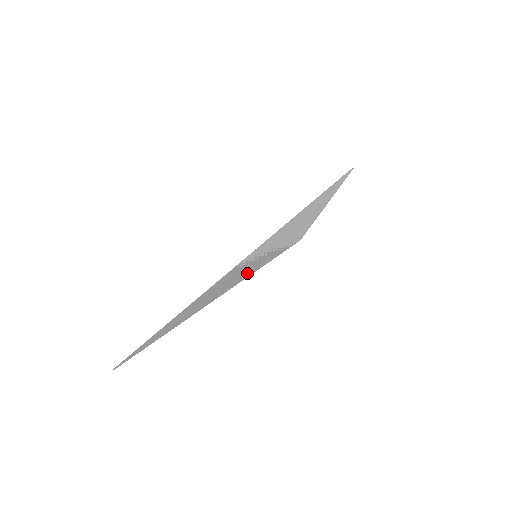
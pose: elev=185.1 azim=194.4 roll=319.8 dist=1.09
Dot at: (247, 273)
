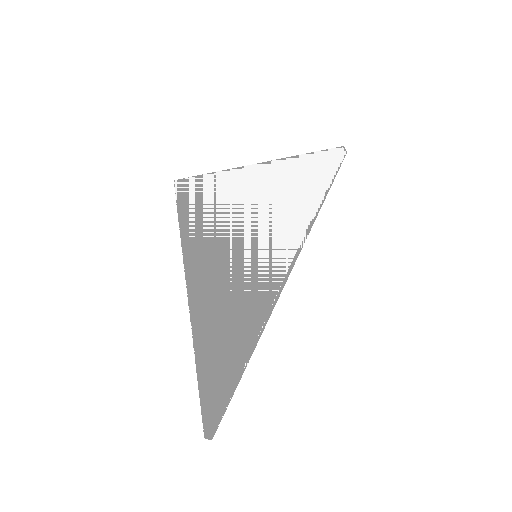
Dot at: (199, 252)
